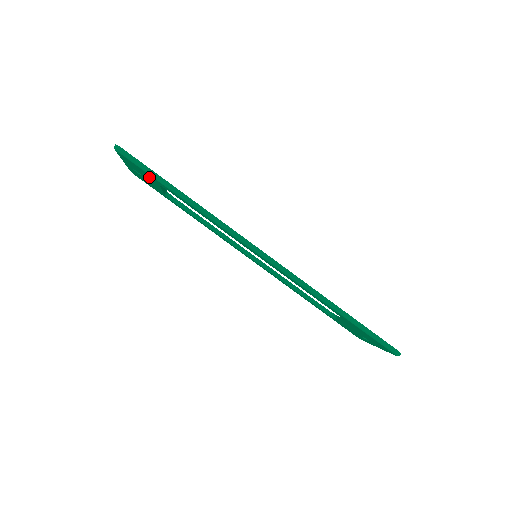
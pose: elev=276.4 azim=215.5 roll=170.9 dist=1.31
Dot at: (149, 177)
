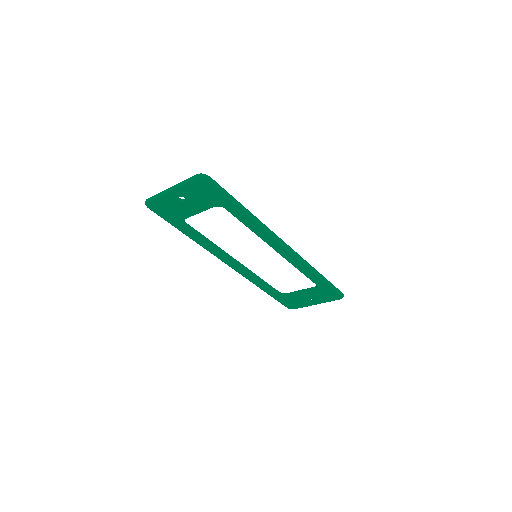
Dot at: (211, 200)
